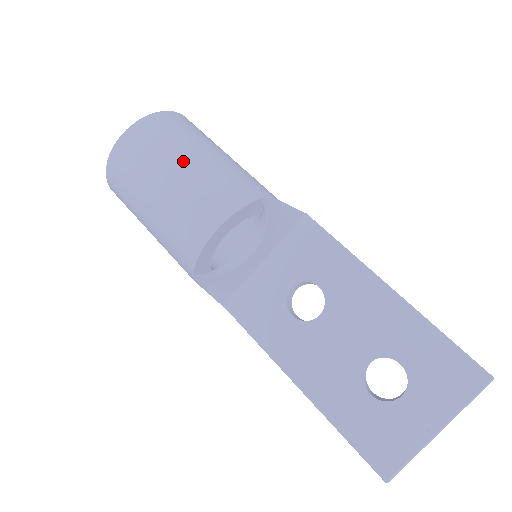
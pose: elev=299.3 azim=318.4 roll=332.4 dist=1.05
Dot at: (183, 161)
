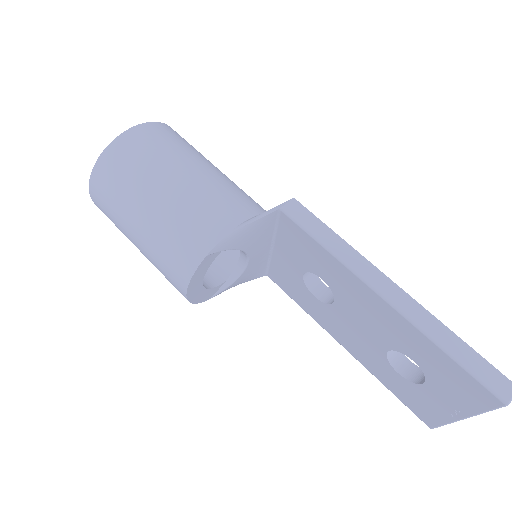
Dot at: (135, 227)
